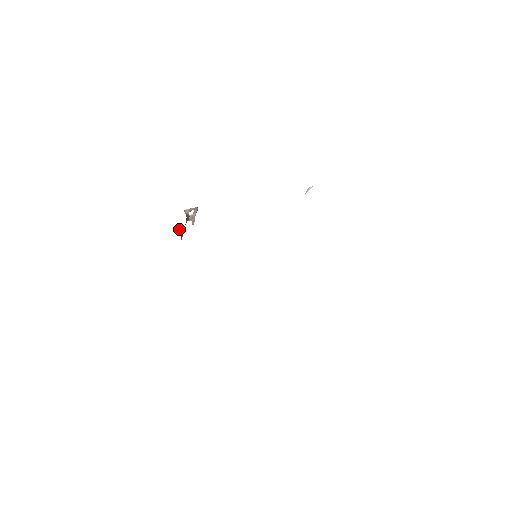
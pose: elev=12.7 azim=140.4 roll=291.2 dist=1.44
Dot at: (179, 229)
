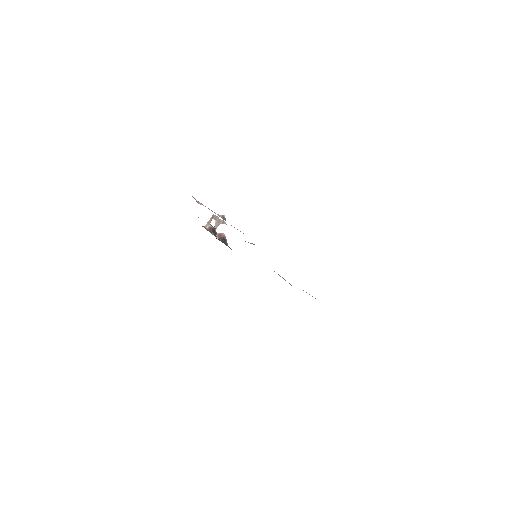
Dot at: (218, 236)
